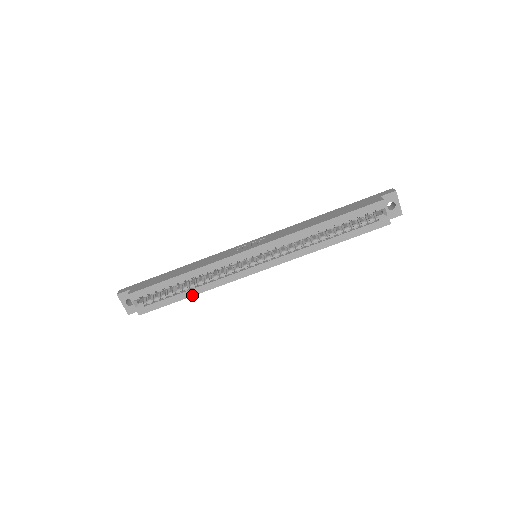
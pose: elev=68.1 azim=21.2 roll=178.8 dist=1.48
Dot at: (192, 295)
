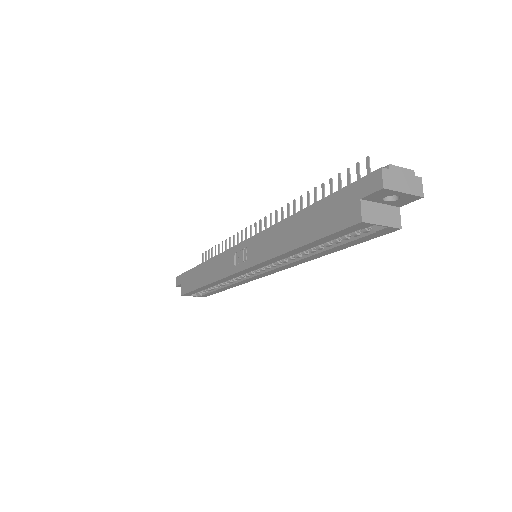
Dot at: (228, 288)
